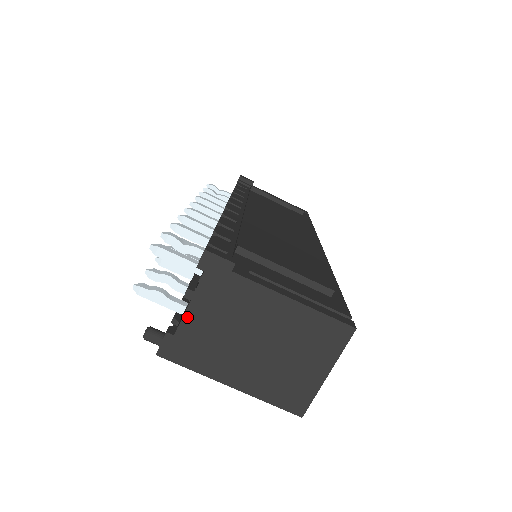
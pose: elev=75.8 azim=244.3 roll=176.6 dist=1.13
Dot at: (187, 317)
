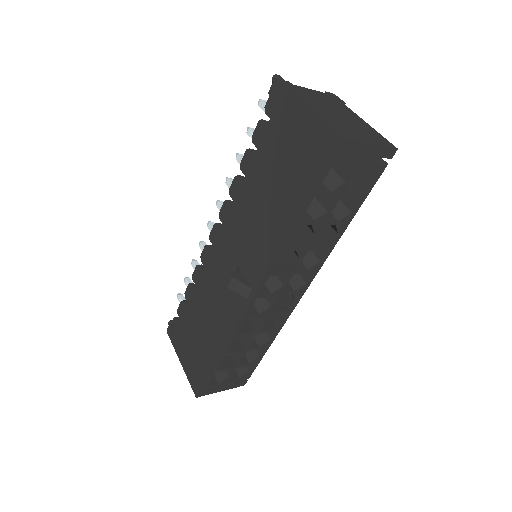
Dot at: (306, 89)
